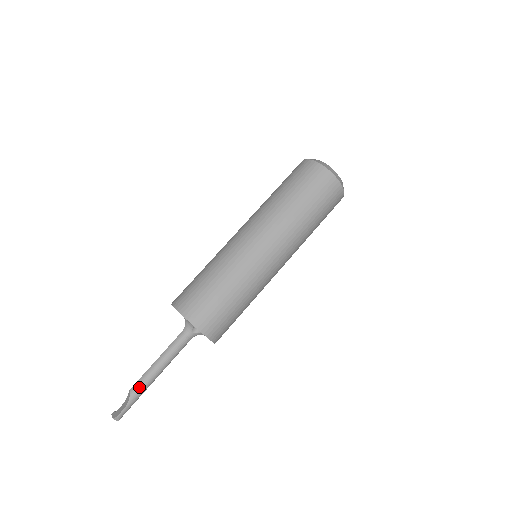
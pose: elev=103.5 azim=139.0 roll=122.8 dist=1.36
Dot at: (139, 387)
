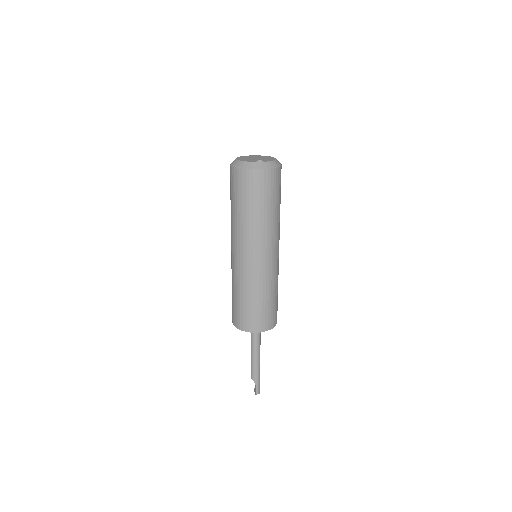
Dot at: (254, 374)
